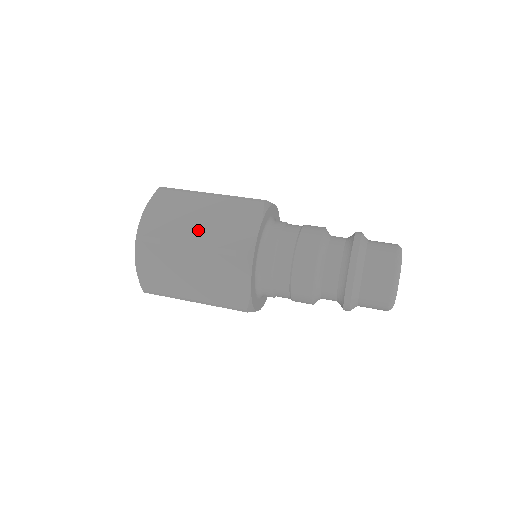
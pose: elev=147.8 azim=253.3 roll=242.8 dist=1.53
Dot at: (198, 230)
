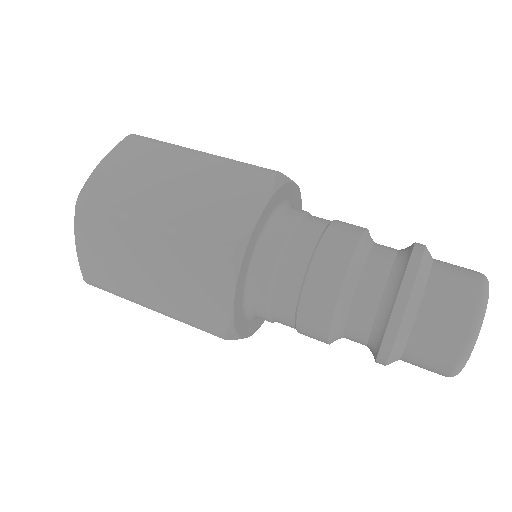
Dot at: (152, 289)
